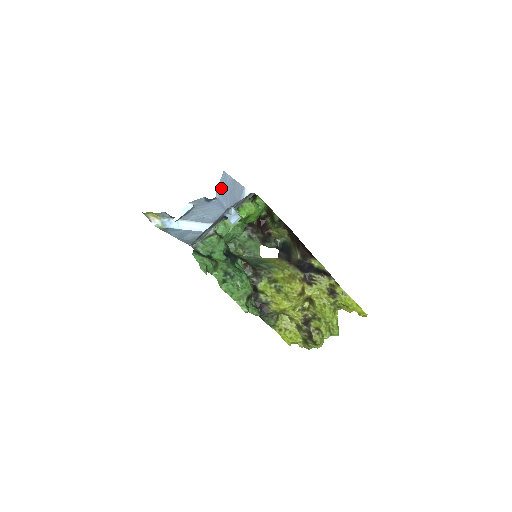
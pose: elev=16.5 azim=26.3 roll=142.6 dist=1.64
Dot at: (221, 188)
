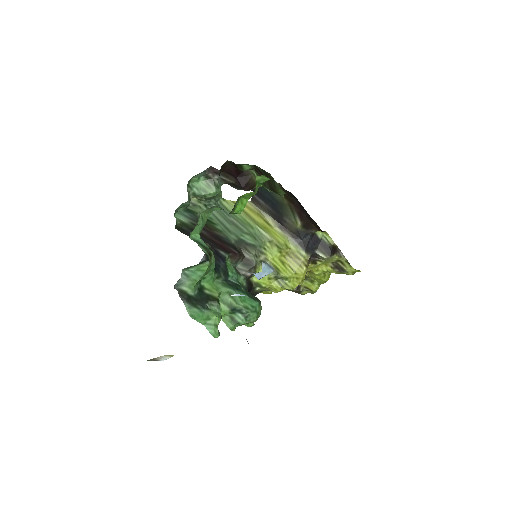
Dot at: occluded
